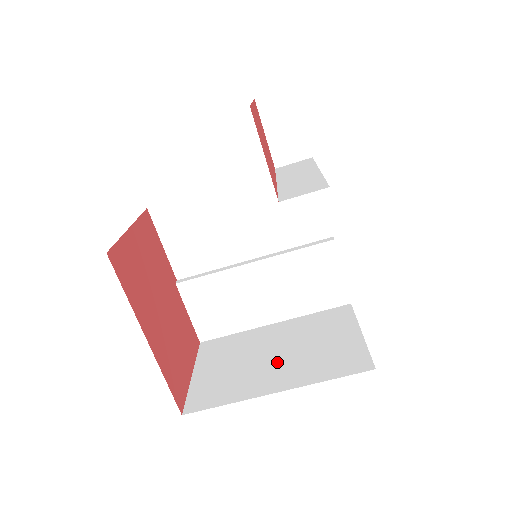
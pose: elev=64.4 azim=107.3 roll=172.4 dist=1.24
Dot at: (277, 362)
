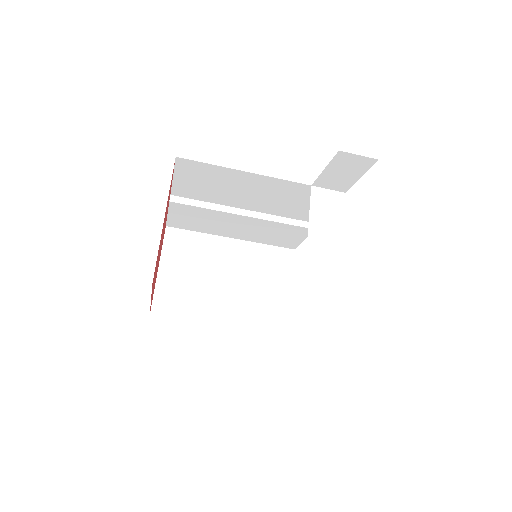
Dot at: (227, 292)
